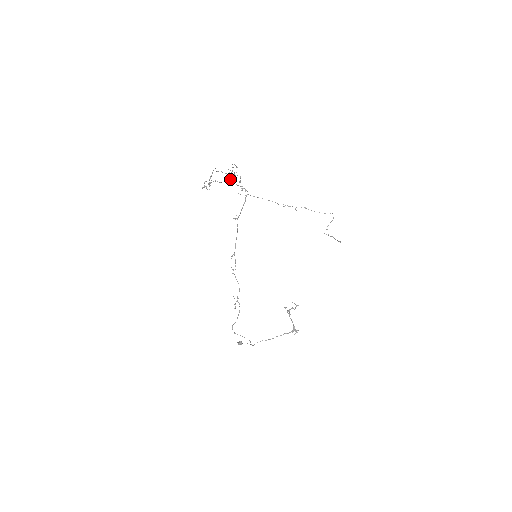
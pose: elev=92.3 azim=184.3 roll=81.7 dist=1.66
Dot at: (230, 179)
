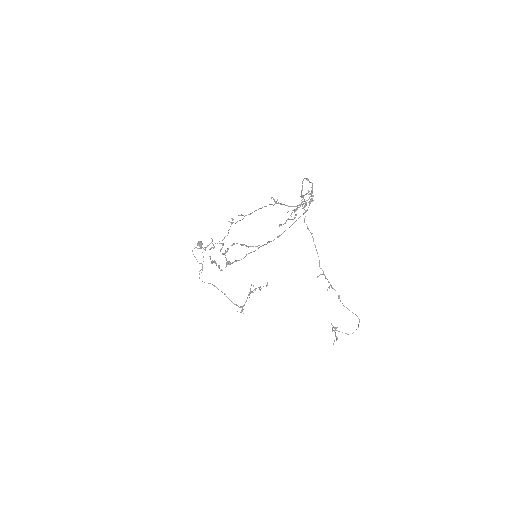
Dot at: (279, 225)
